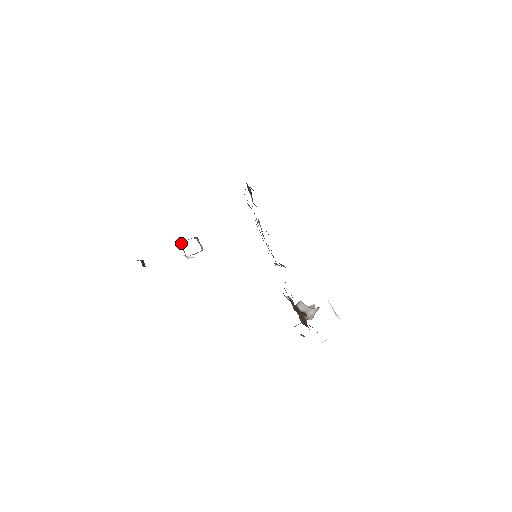
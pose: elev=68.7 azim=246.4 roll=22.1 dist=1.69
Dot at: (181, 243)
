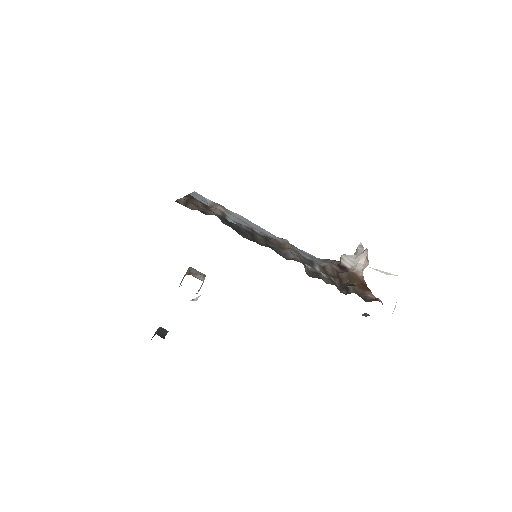
Dot at: occluded
